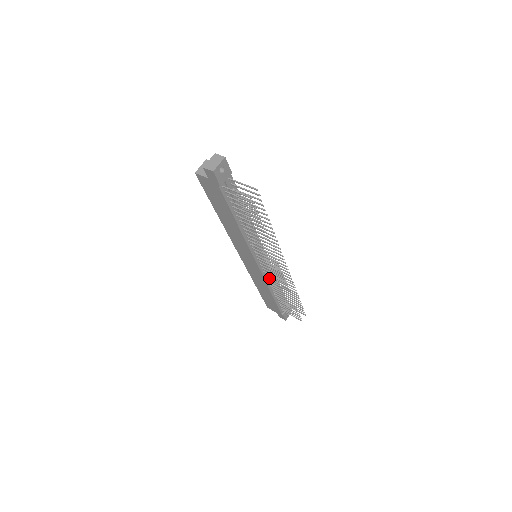
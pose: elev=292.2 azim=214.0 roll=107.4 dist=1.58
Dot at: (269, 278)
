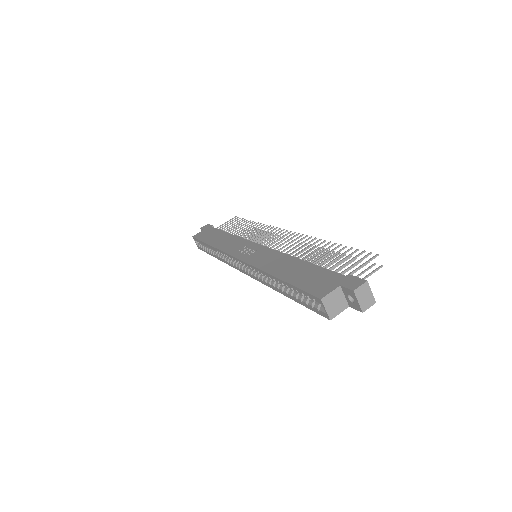
Dot at: occluded
